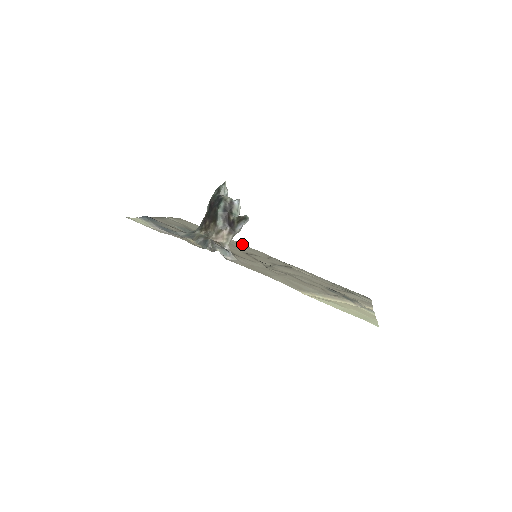
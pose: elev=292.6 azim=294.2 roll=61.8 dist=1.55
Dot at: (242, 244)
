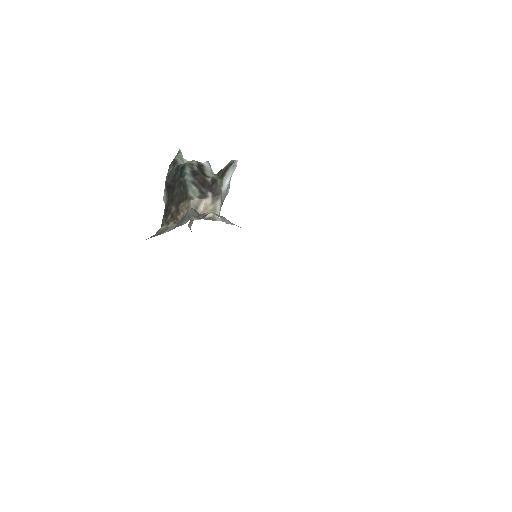
Dot at: occluded
